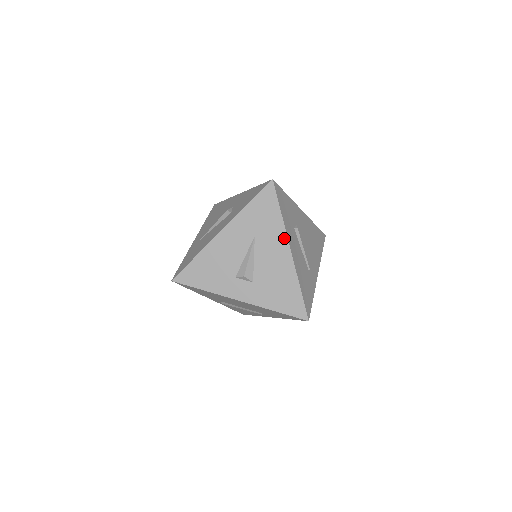
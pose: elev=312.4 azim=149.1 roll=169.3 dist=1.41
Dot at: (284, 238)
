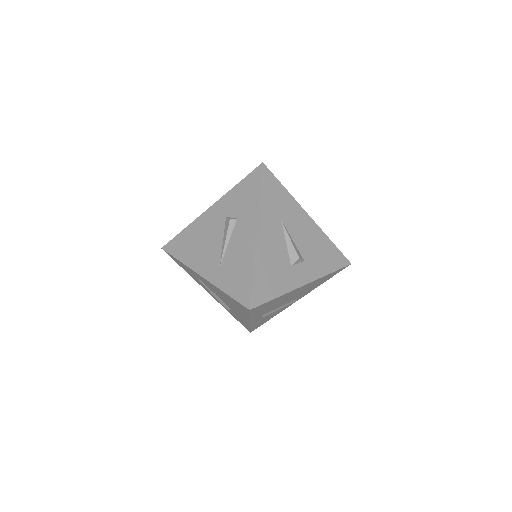
Dot at: (299, 208)
